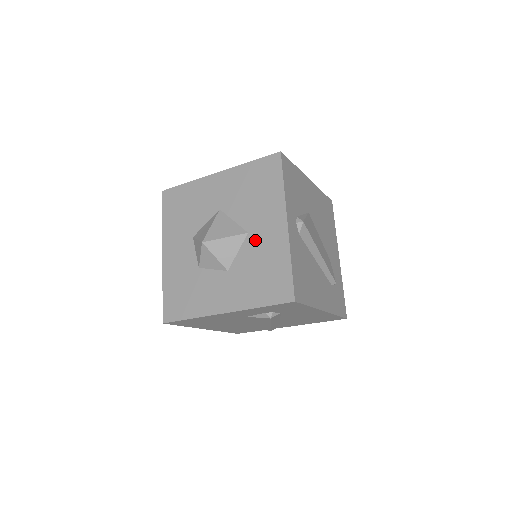
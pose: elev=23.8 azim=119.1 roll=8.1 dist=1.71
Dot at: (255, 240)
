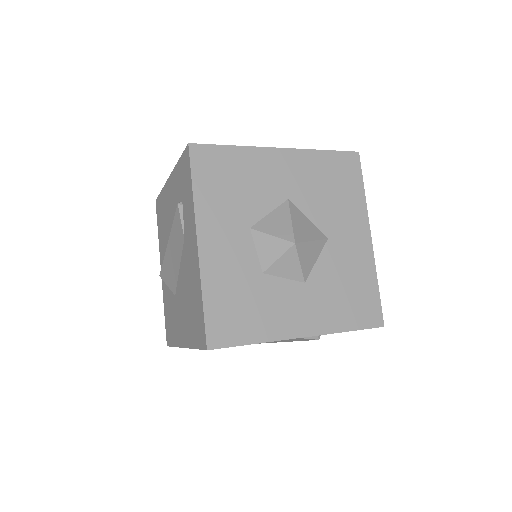
Dot at: (337, 250)
